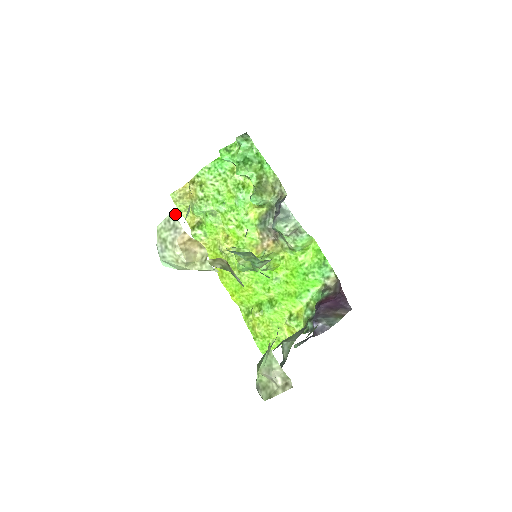
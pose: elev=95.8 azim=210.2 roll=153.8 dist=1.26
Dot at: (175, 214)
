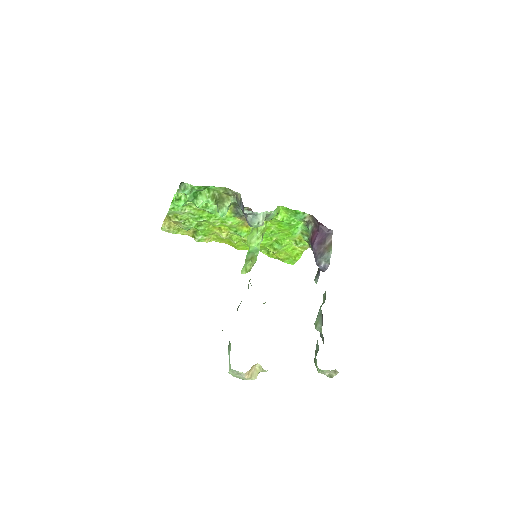
Dot at: (234, 370)
